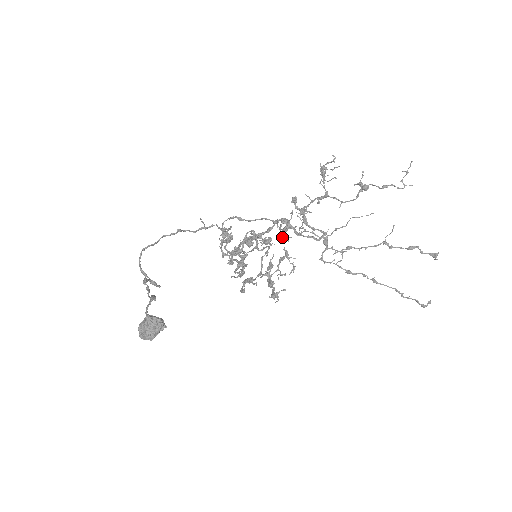
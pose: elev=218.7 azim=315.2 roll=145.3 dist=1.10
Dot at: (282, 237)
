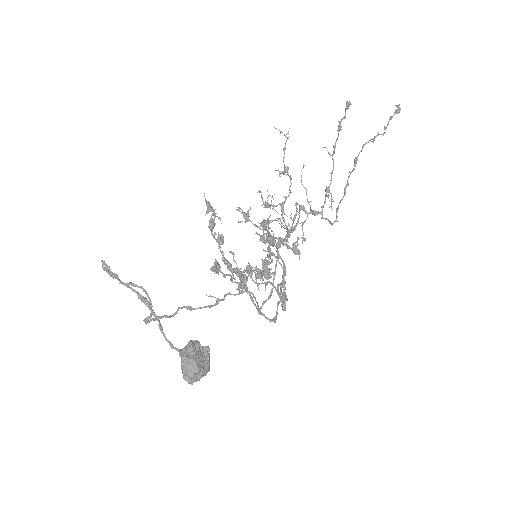
Dot at: (255, 225)
